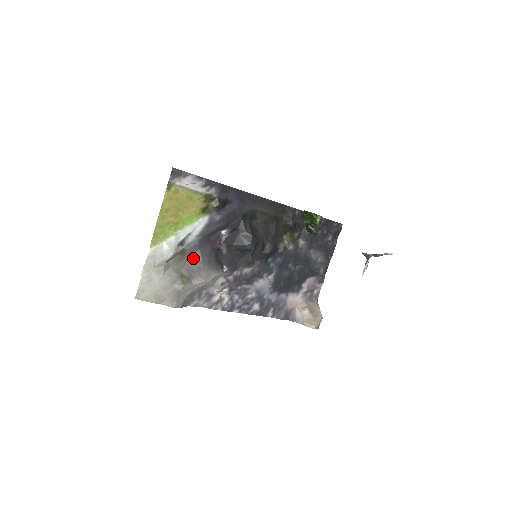
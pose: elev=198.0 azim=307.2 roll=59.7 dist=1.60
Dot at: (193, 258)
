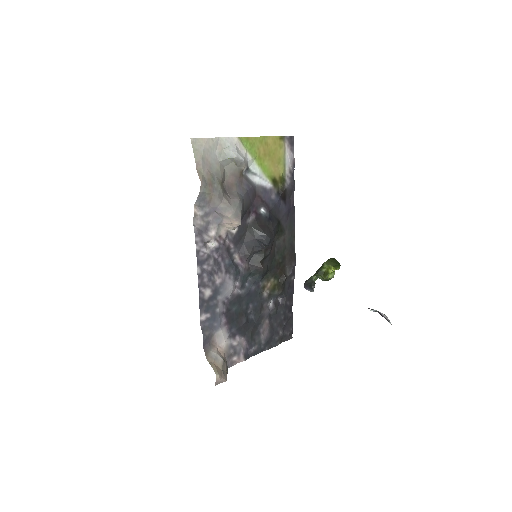
Dot at: (239, 187)
